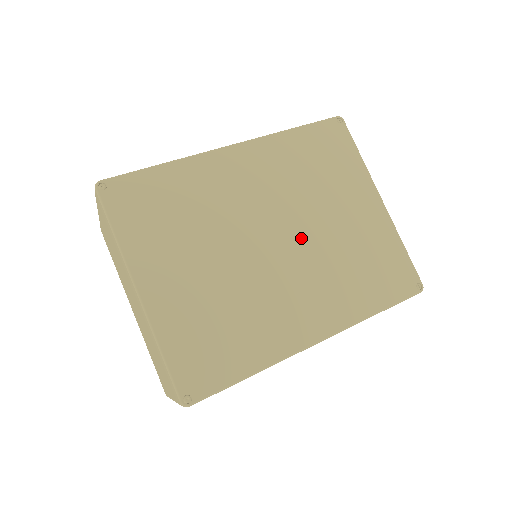
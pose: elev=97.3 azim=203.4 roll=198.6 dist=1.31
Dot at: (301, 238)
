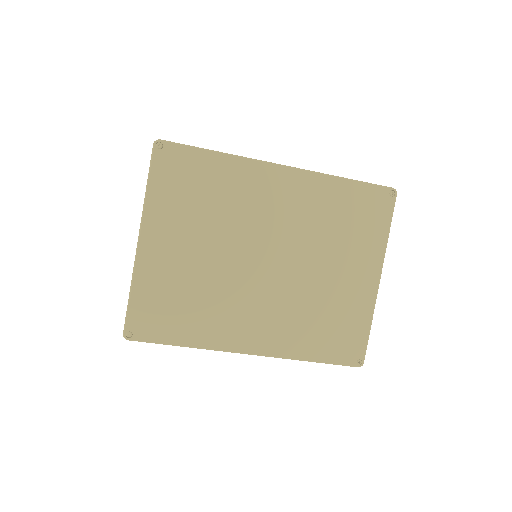
Dot at: (289, 271)
